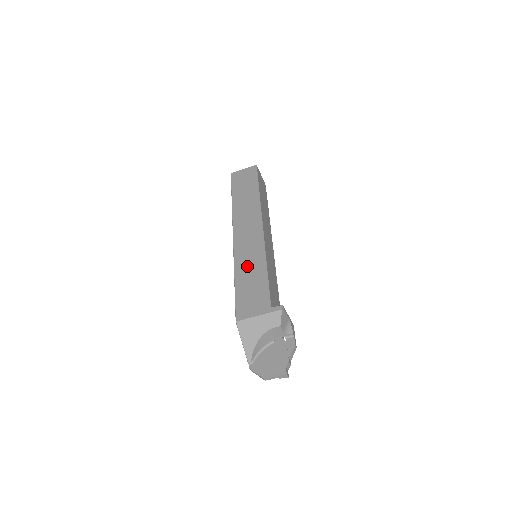
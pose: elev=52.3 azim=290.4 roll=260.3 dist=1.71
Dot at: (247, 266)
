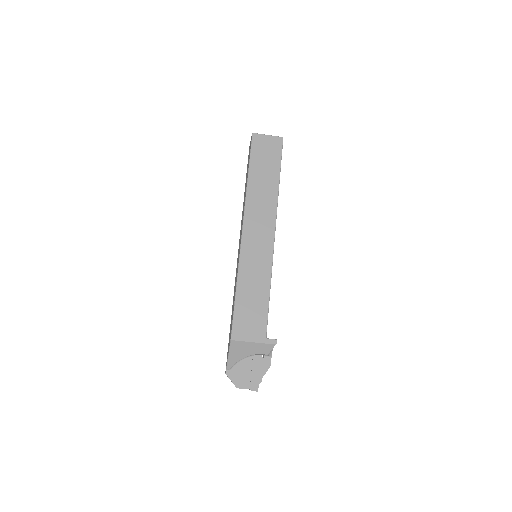
Dot at: (251, 279)
